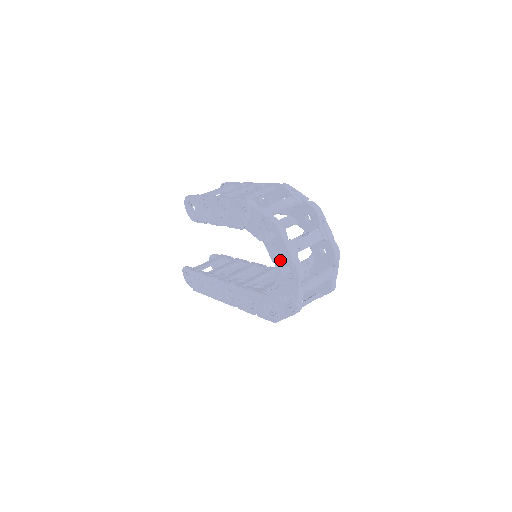
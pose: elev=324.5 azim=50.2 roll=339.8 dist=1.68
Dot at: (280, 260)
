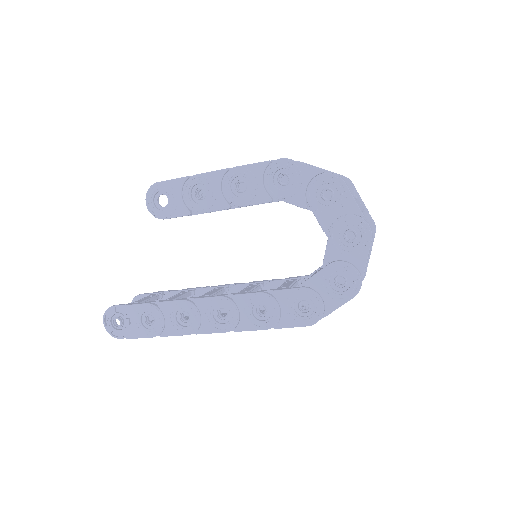
Dot at: (340, 224)
